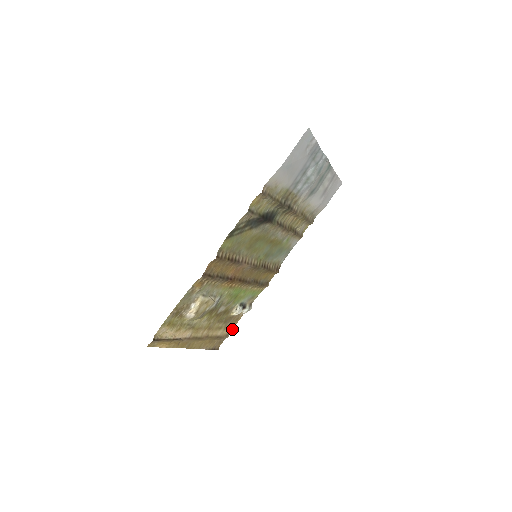
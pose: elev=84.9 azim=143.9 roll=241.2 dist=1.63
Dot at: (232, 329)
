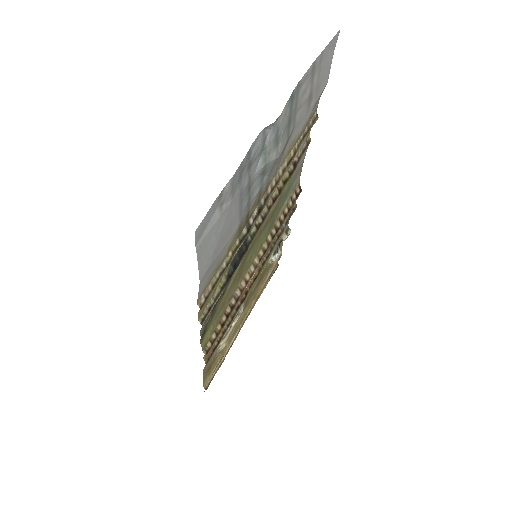
Dot at: (281, 249)
